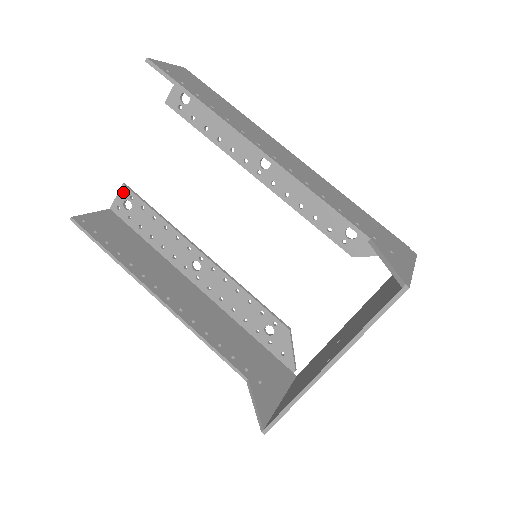
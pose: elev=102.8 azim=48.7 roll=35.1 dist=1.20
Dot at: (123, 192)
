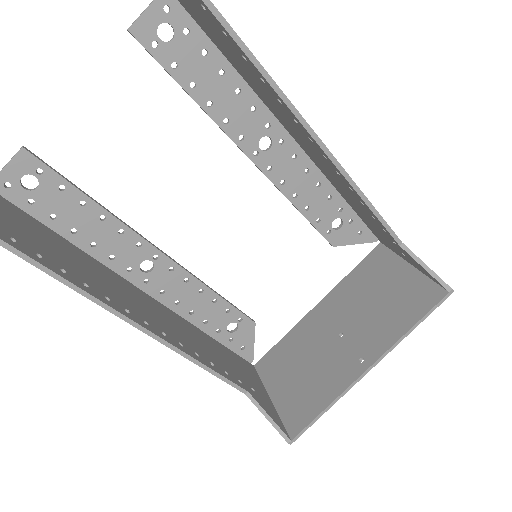
Dot at: (22, 161)
